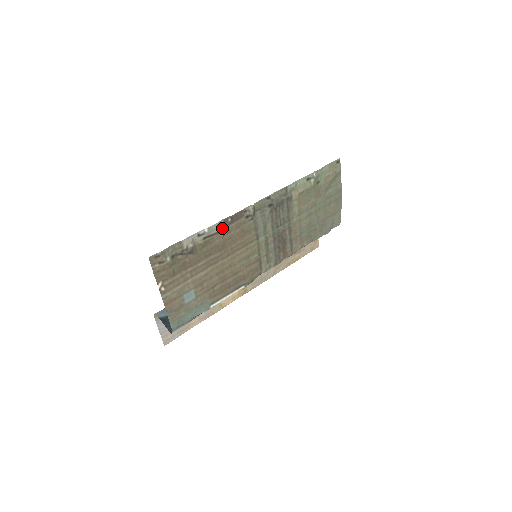
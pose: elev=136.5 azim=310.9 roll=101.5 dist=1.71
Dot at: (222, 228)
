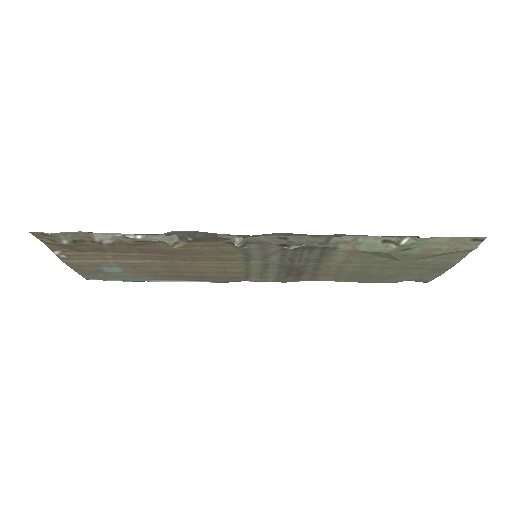
Dot at: (173, 242)
